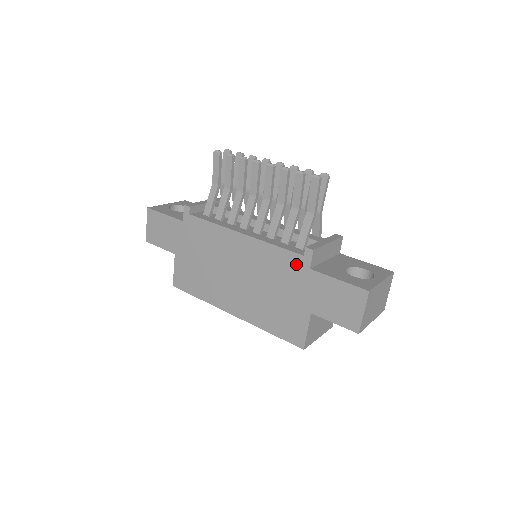
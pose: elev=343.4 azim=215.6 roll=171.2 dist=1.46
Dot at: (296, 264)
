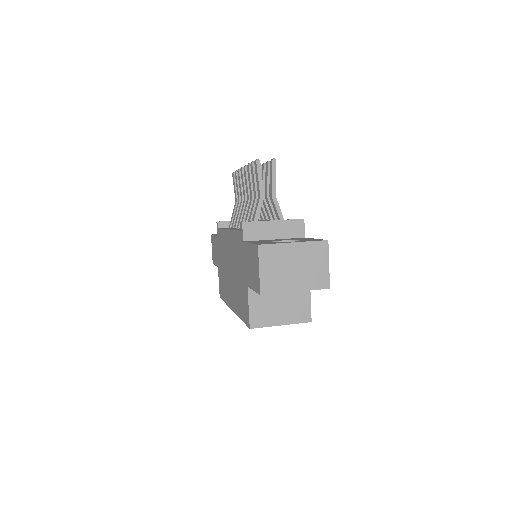
Dot at: (240, 241)
